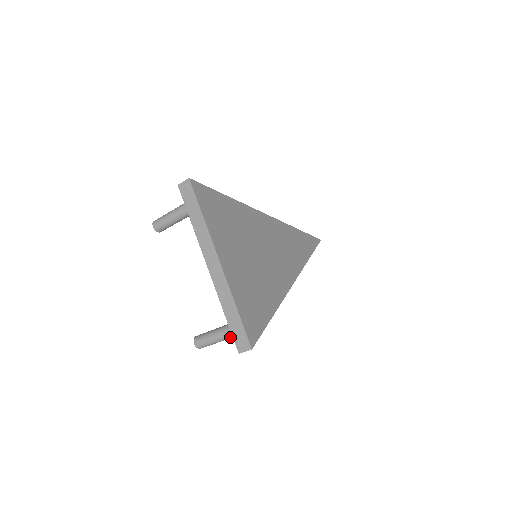
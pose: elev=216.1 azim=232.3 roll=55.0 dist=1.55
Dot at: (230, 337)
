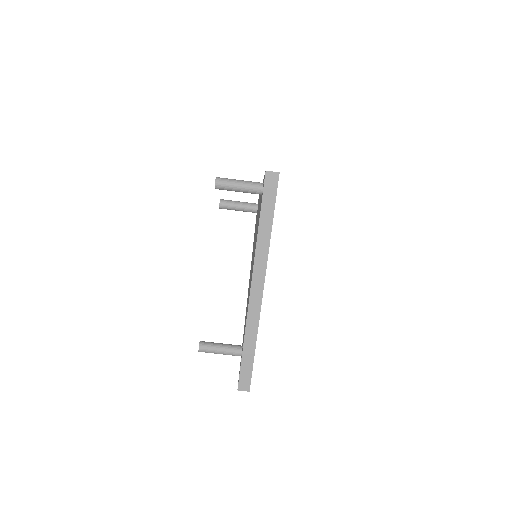
Dot at: (253, 184)
